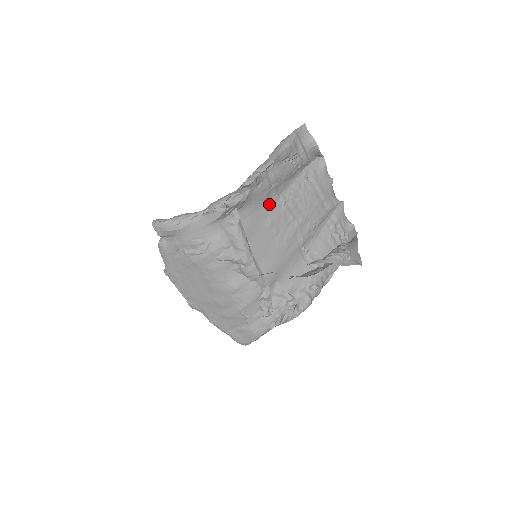
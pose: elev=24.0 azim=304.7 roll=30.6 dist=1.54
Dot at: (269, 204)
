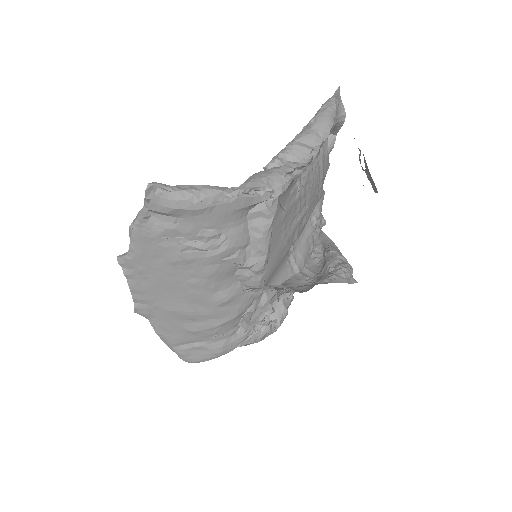
Dot at: (290, 188)
